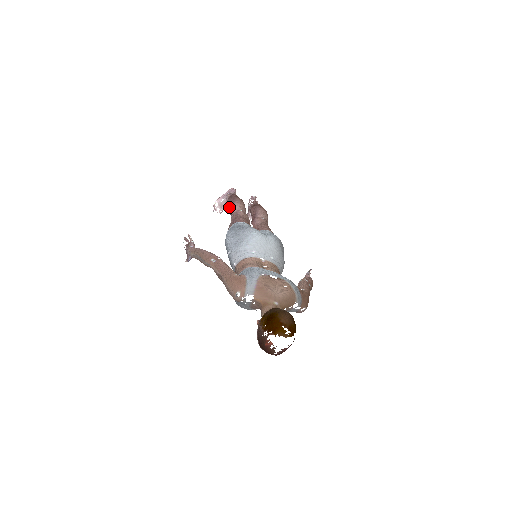
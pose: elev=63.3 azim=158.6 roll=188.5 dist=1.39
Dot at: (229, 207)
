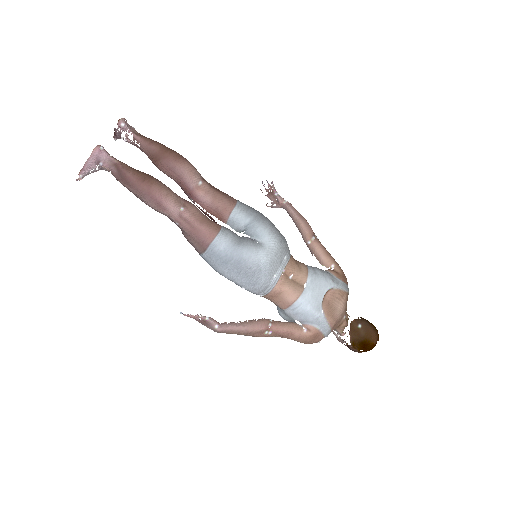
Dot at: (155, 210)
